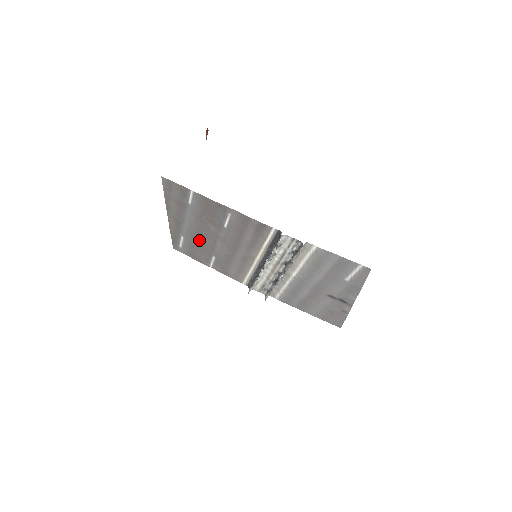
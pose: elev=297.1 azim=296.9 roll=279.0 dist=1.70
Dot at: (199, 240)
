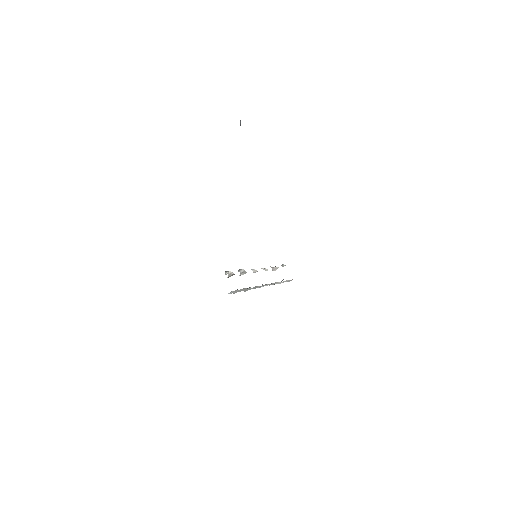
Dot at: occluded
